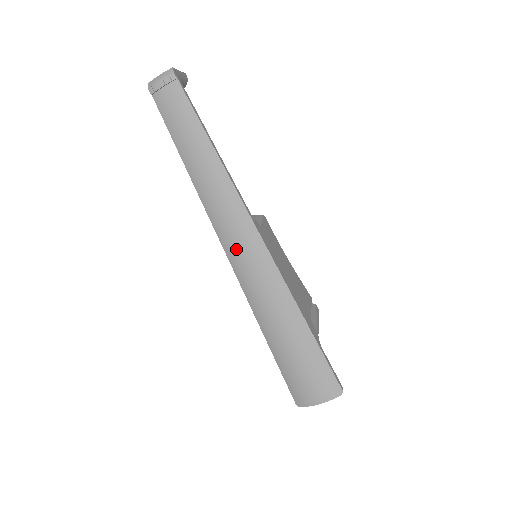
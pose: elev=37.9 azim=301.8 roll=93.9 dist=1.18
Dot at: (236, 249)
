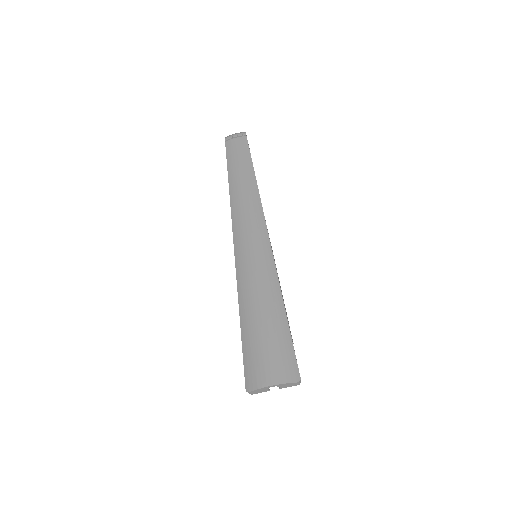
Dot at: (244, 235)
